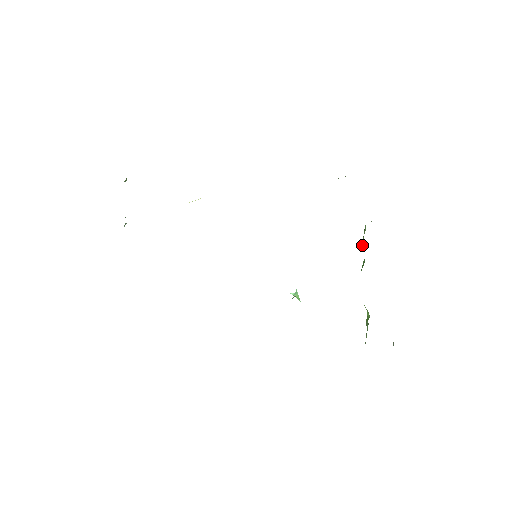
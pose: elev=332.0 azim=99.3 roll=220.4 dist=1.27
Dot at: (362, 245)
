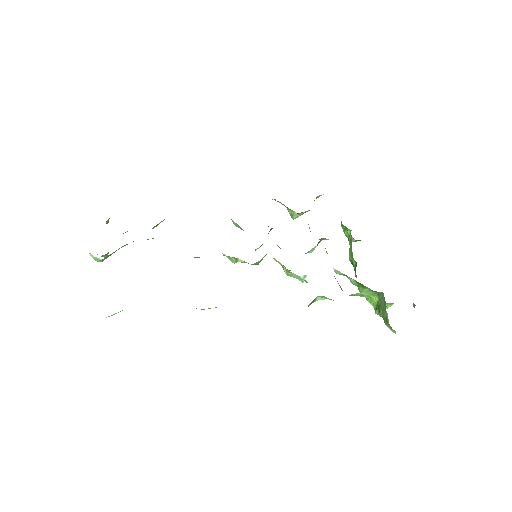
Dot at: (351, 246)
